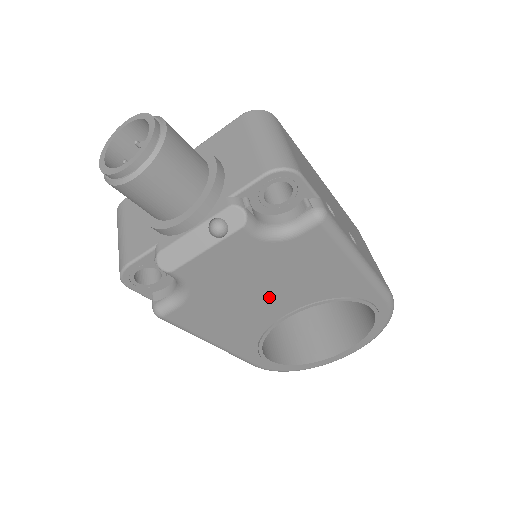
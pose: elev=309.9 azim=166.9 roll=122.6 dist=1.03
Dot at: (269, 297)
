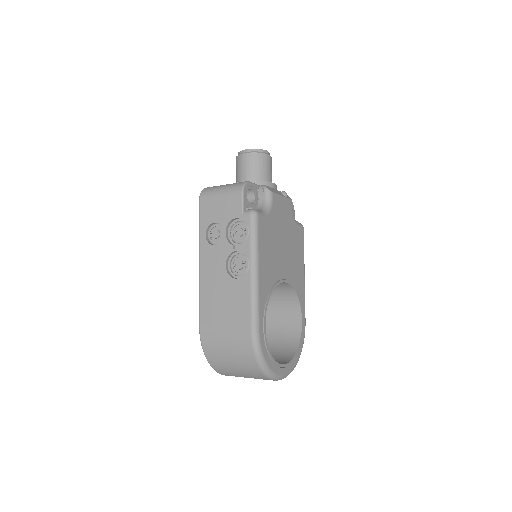
Dot at: (283, 255)
